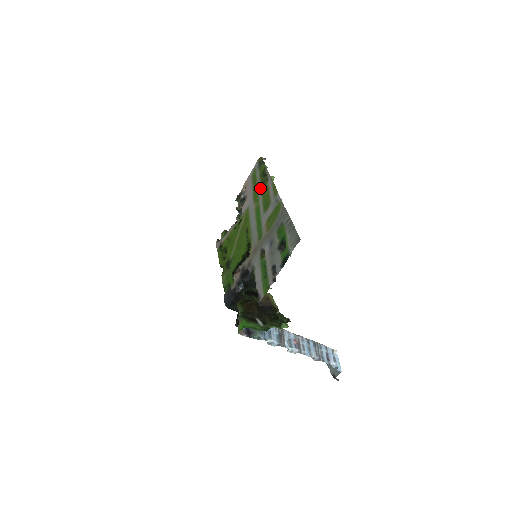
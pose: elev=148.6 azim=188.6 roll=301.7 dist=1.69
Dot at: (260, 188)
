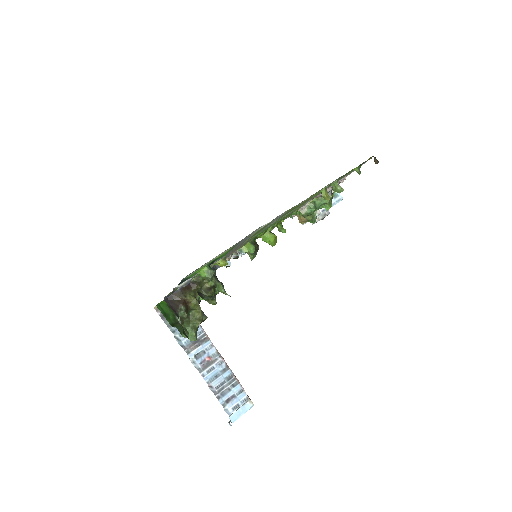
Dot at: occluded
